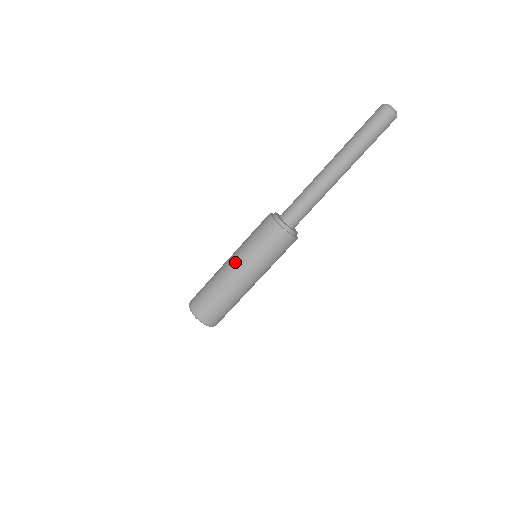
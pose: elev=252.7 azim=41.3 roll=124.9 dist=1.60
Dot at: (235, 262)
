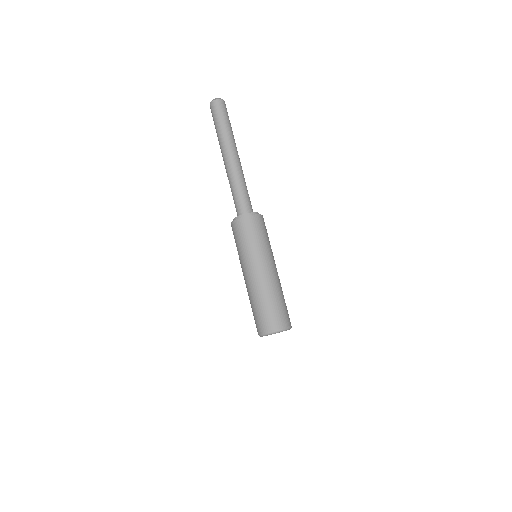
Dot at: (253, 269)
